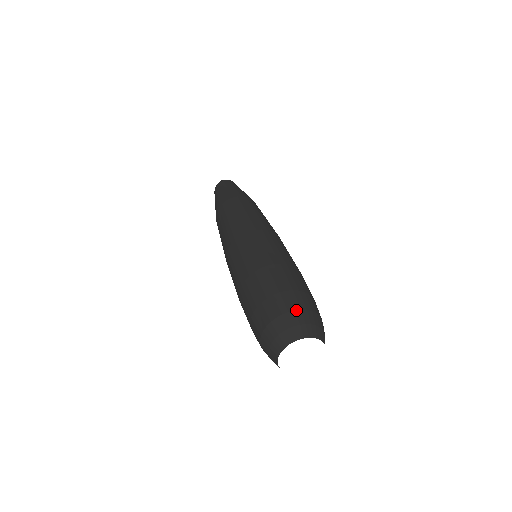
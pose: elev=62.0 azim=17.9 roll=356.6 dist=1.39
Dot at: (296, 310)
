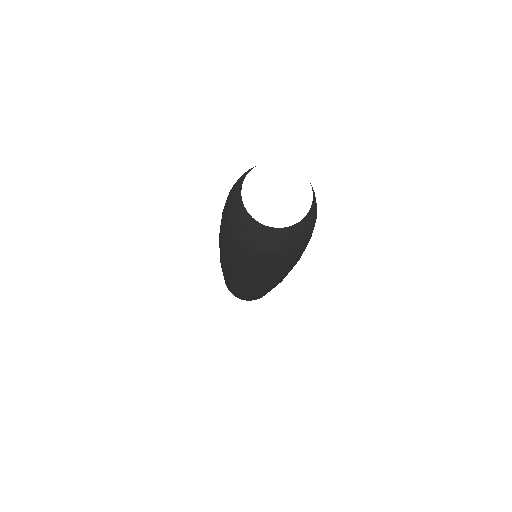
Dot at: occluded
